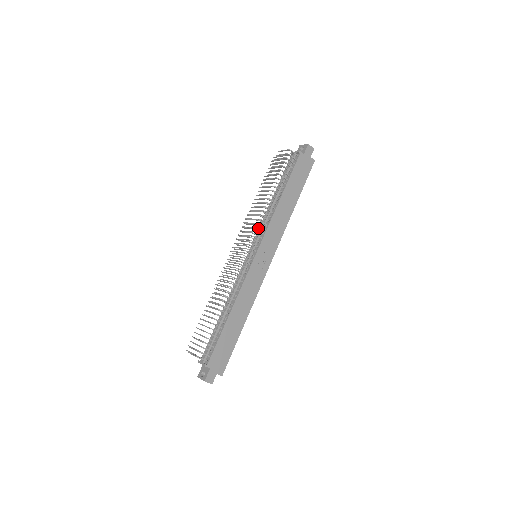
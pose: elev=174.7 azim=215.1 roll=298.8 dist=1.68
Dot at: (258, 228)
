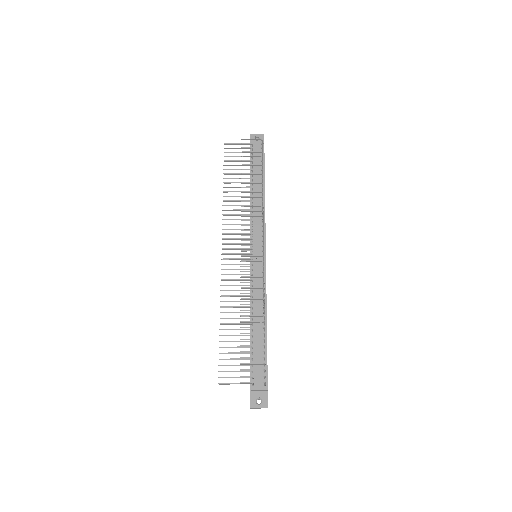
Dot at: occluded
